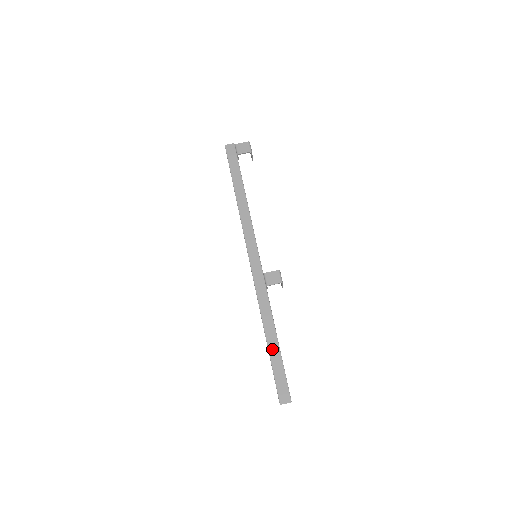
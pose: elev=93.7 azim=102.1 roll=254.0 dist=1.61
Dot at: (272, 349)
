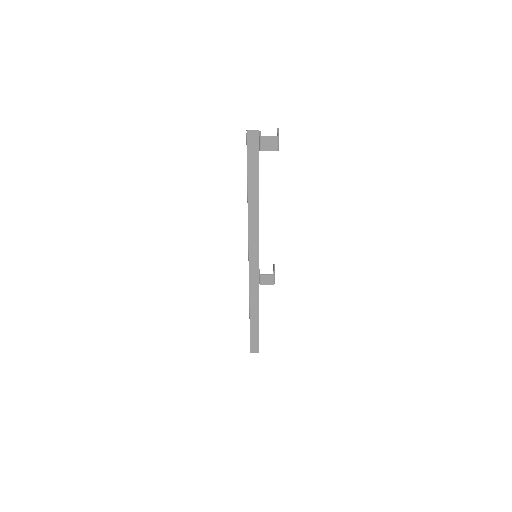
Dot at: (253, 325)
